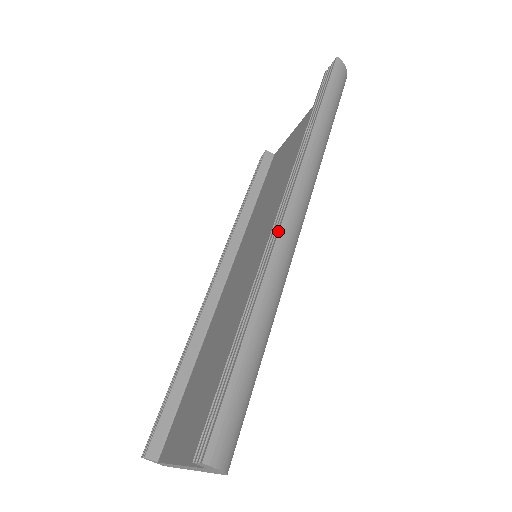
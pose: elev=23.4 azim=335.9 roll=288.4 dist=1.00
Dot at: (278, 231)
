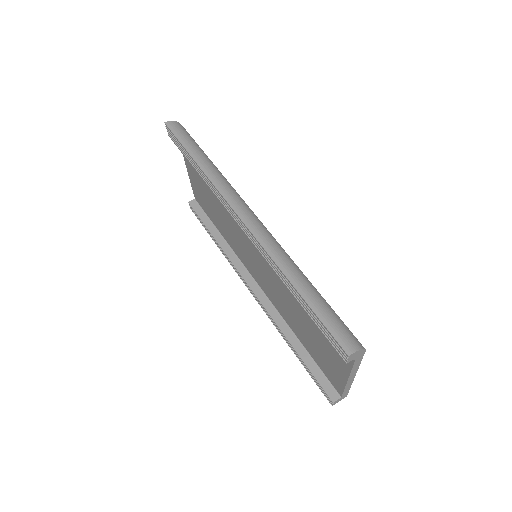
Dot at: (252, 234)
